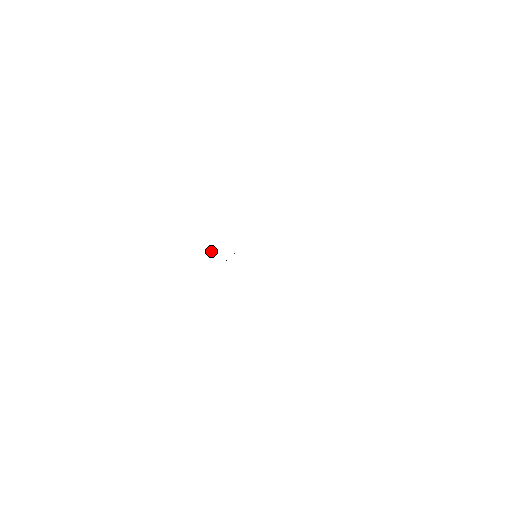
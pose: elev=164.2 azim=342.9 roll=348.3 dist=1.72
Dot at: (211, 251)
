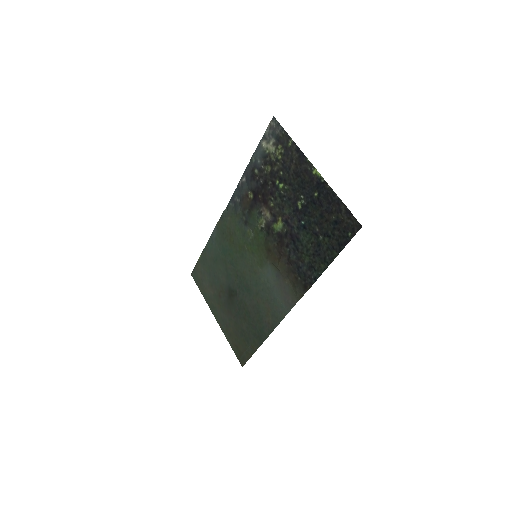
Dot at: (247, 208)
